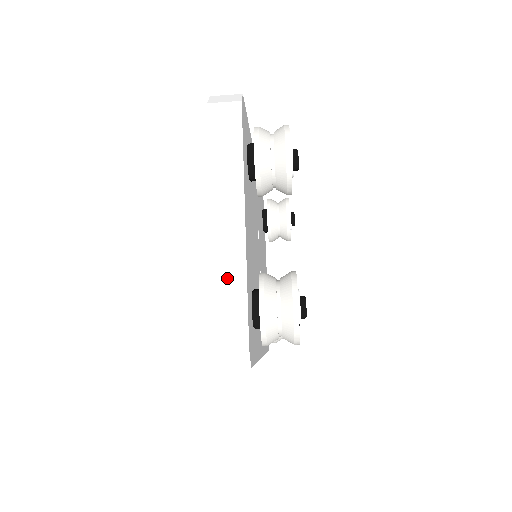
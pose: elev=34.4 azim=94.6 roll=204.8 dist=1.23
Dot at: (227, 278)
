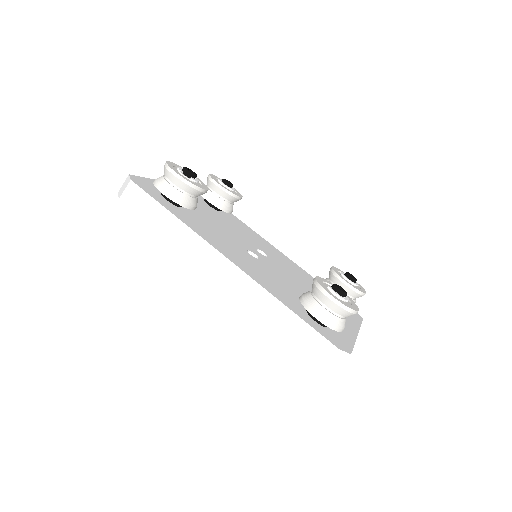
Dot at: occluded
